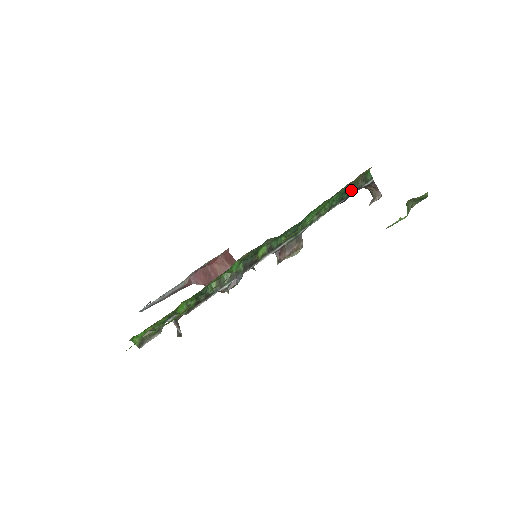
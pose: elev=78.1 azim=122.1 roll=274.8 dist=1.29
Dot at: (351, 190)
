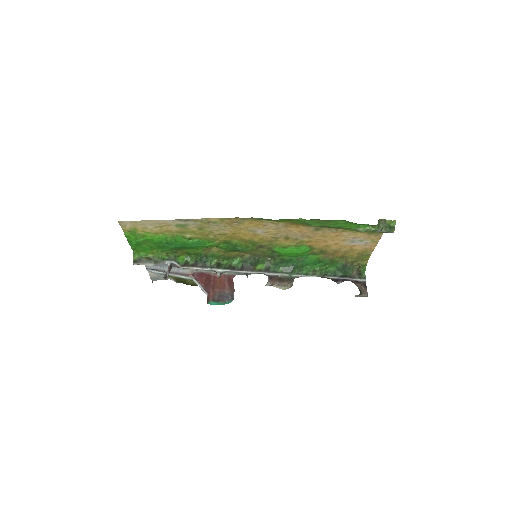
Dot at: (346, 272)
